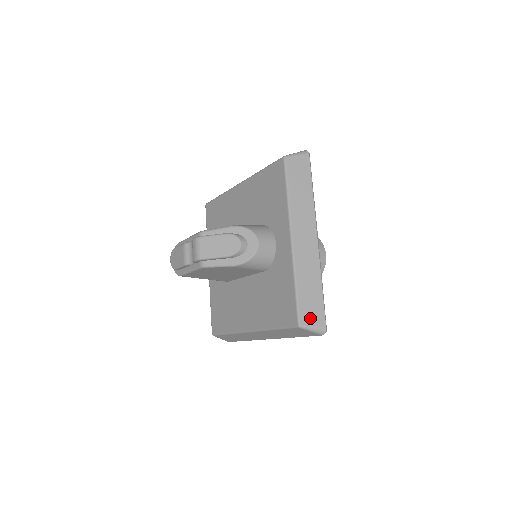
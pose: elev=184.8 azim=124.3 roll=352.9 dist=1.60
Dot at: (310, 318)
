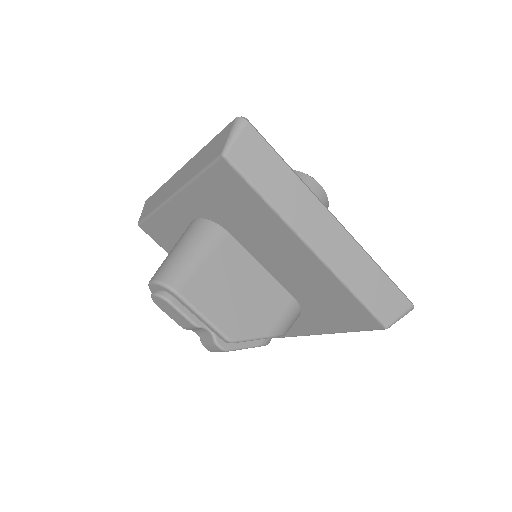
Dot at: occluded
